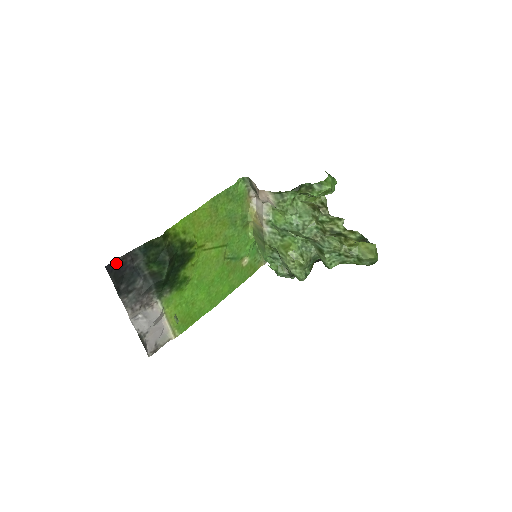
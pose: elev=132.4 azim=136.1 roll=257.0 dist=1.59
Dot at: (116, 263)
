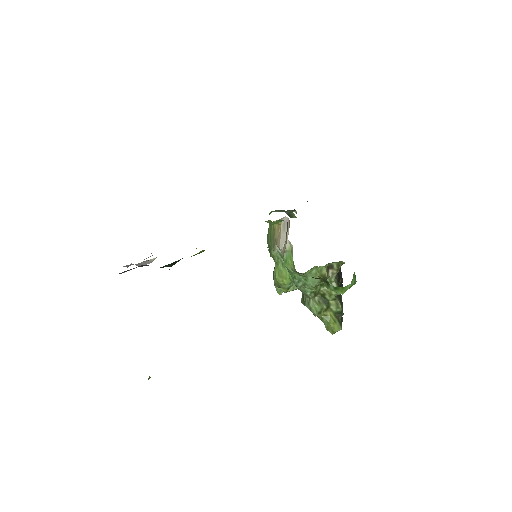
Dot at: occluded
